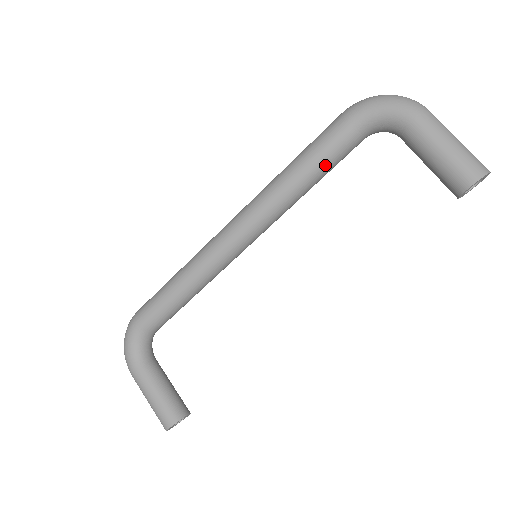
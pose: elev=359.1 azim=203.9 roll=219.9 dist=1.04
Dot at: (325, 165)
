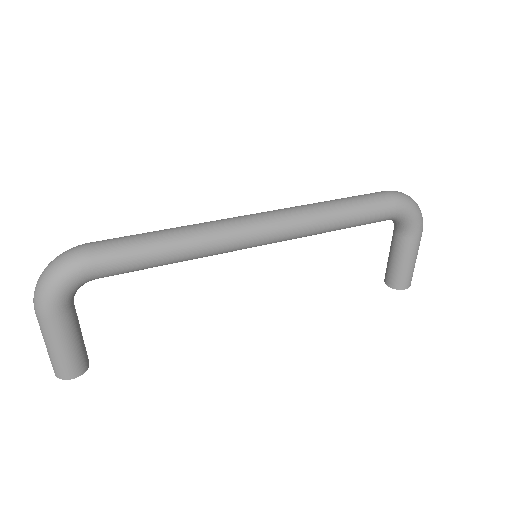
Dot at: occluded
